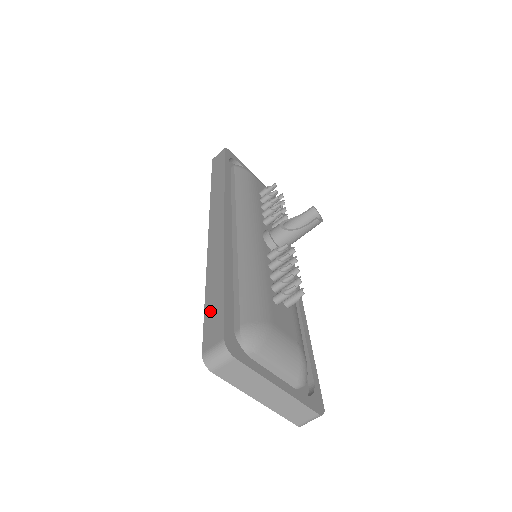
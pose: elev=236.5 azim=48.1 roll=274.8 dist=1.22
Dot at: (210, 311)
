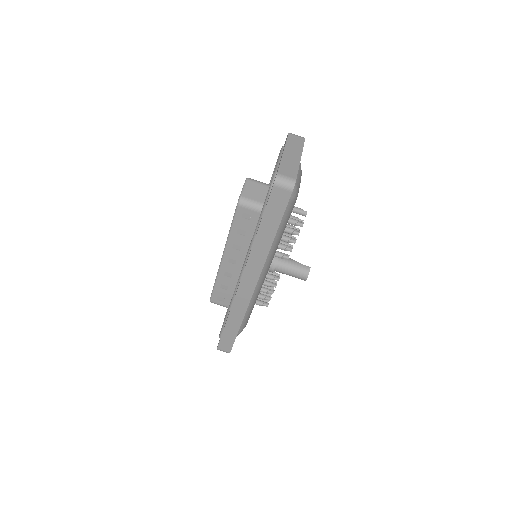
Dot at: occluded
